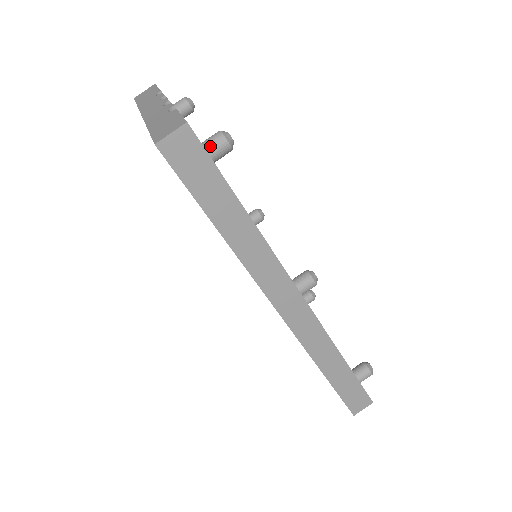
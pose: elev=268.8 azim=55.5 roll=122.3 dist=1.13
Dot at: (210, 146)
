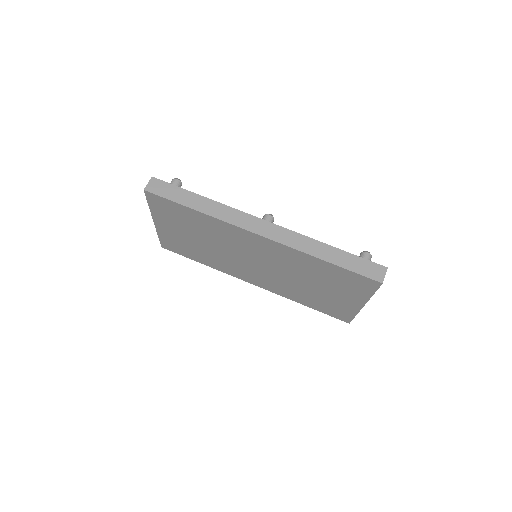
Dot at: occluded
